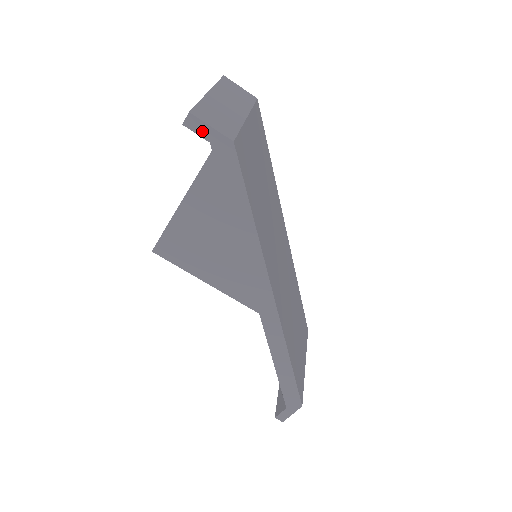
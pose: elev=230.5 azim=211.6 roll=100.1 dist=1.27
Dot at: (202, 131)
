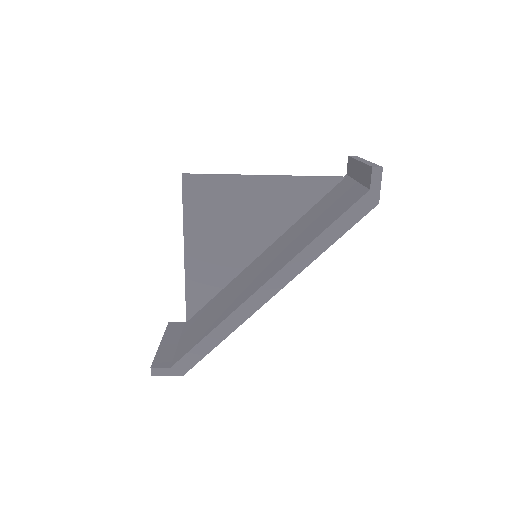
Dot at: (375, 181)
